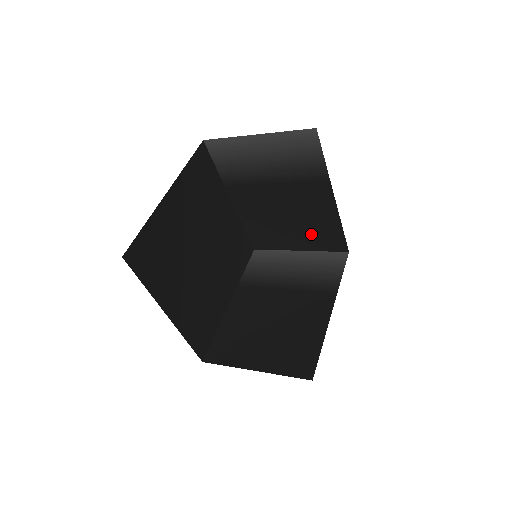
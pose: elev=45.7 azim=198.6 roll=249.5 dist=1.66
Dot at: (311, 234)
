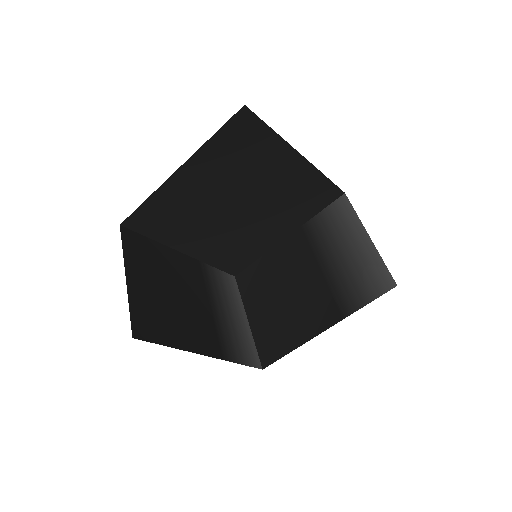
Dot at: occluded
